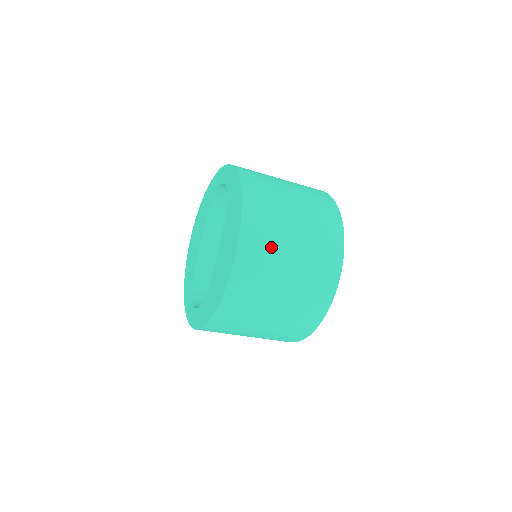
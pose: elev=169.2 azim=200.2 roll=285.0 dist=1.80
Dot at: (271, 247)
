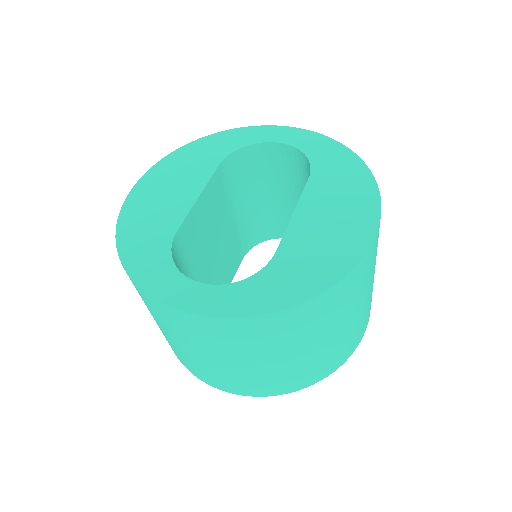
Dot at: occluded
